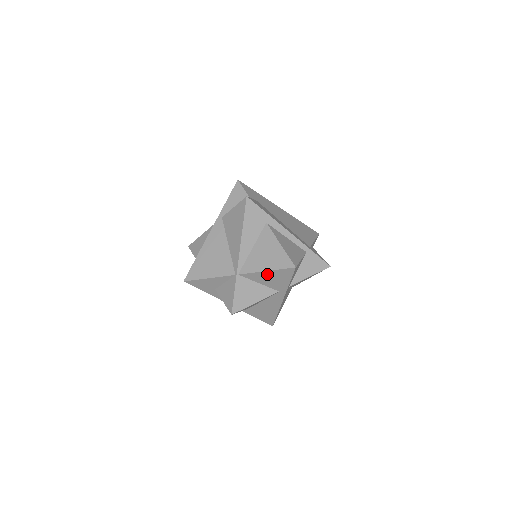
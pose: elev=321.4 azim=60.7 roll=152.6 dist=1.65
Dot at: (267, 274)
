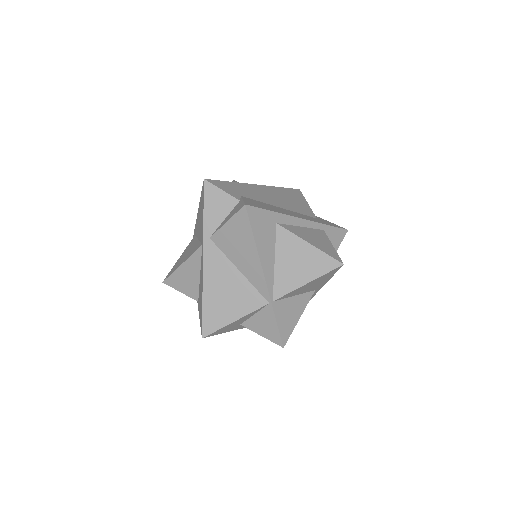
Dot at: (307, 285)
